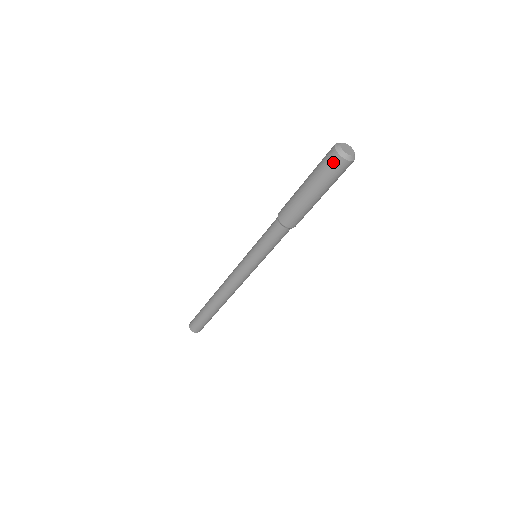
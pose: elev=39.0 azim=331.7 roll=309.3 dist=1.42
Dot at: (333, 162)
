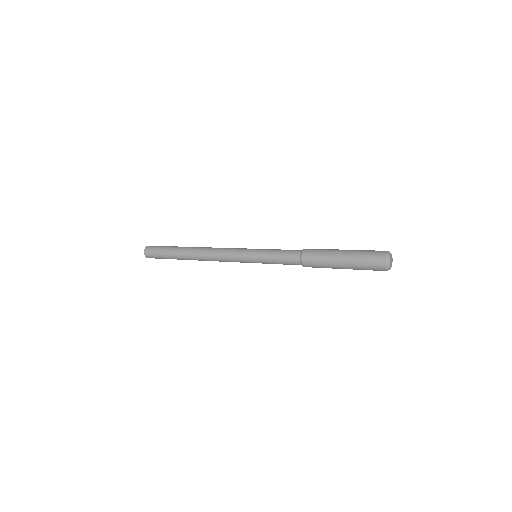
Dot at: (377, 268)
